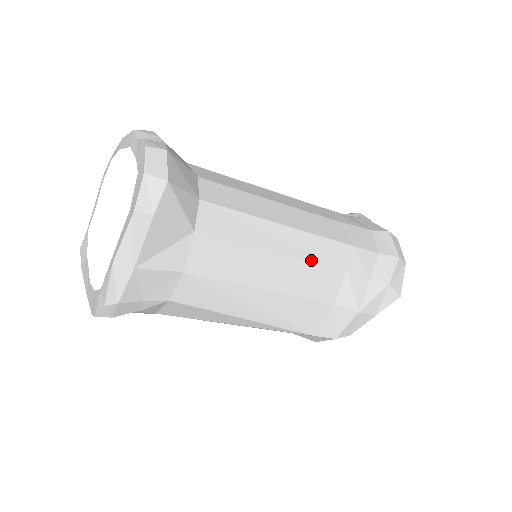
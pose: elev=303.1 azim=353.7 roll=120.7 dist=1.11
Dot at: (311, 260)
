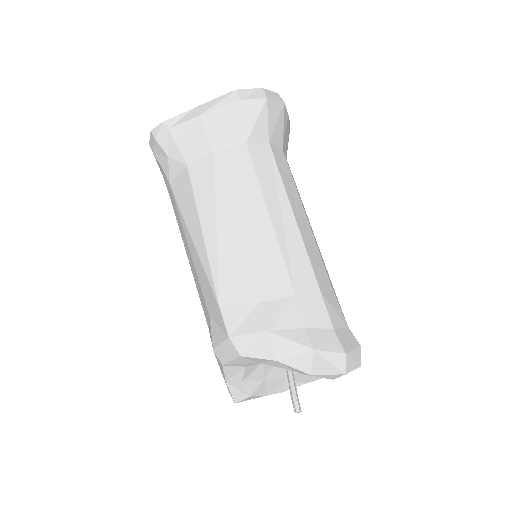
Dot at: (283, 251)
